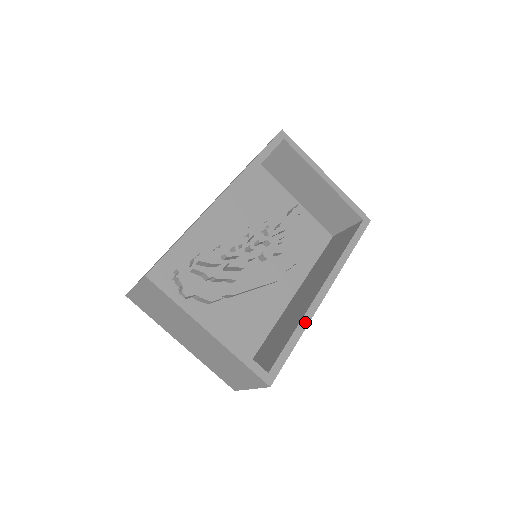
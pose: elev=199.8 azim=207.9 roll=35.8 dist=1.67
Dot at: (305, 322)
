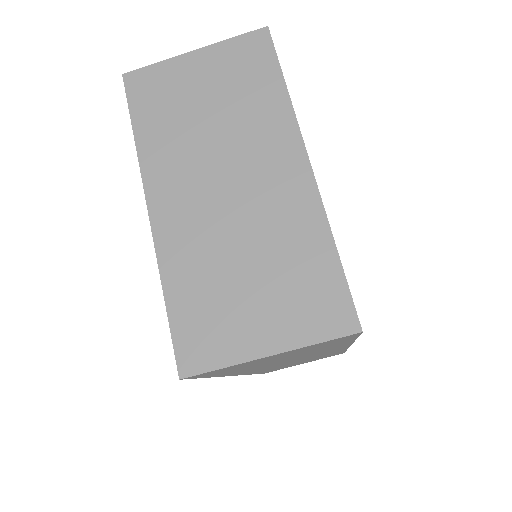
Dot at: occluded
